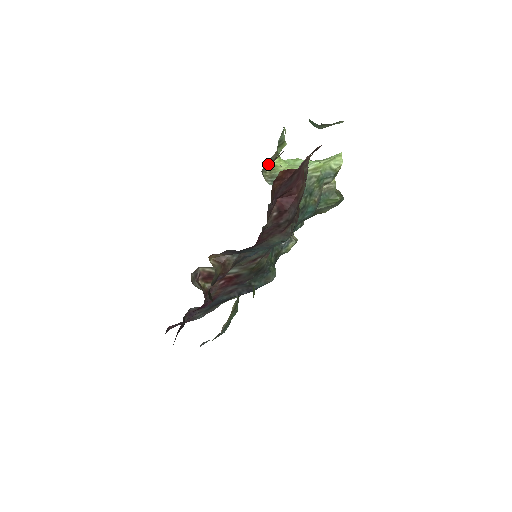
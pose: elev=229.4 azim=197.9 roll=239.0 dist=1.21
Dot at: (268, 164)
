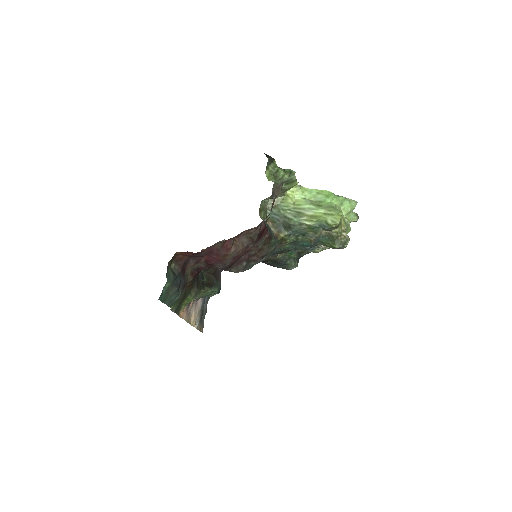
Dot at: occluded
